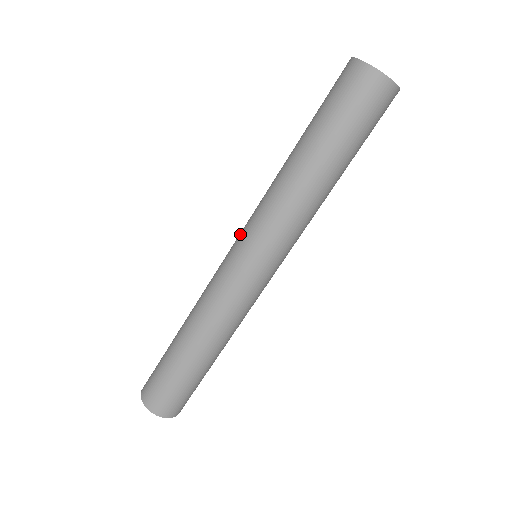
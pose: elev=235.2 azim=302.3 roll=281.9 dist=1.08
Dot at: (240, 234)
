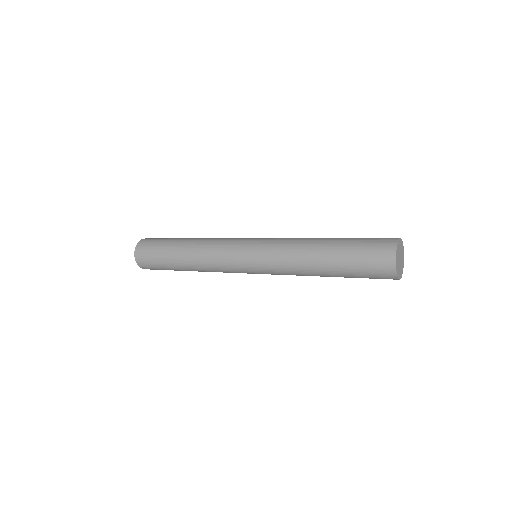
Dot at: (256, 246)
